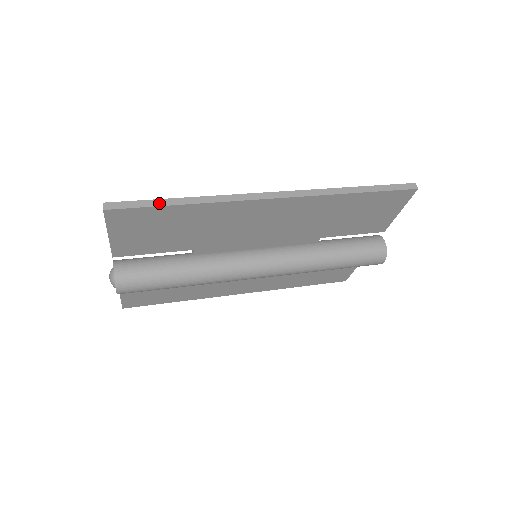
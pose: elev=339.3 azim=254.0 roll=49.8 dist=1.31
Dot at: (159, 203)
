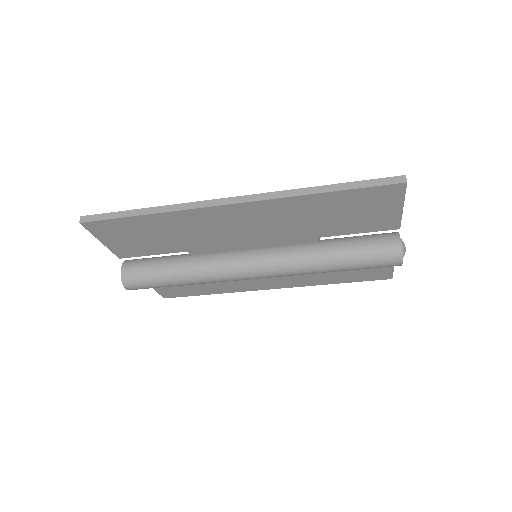
Dot at: (124, 214)
